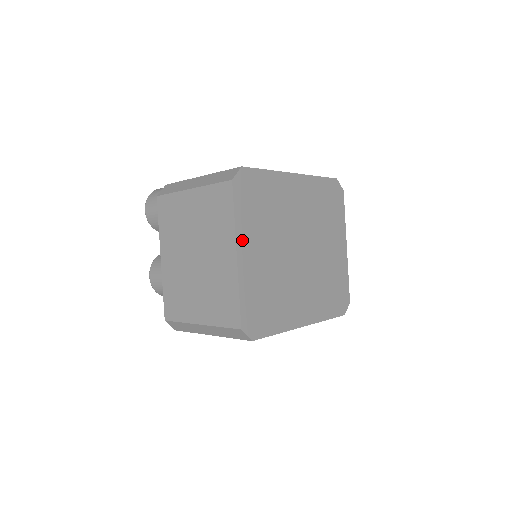
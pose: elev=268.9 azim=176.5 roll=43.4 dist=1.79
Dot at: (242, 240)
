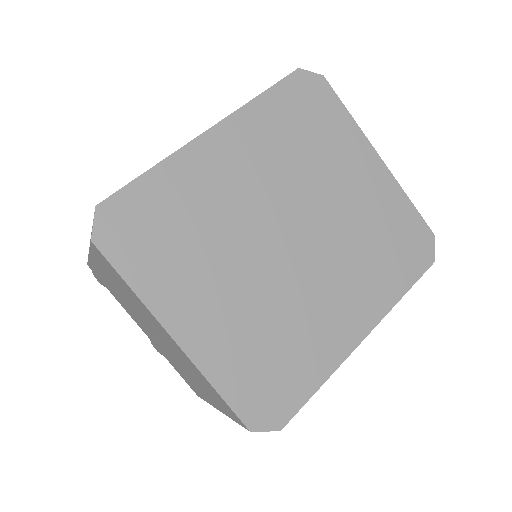
Dot at: (170, 311)
